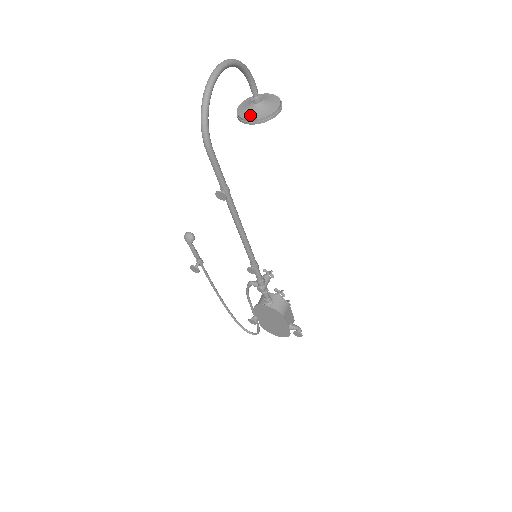
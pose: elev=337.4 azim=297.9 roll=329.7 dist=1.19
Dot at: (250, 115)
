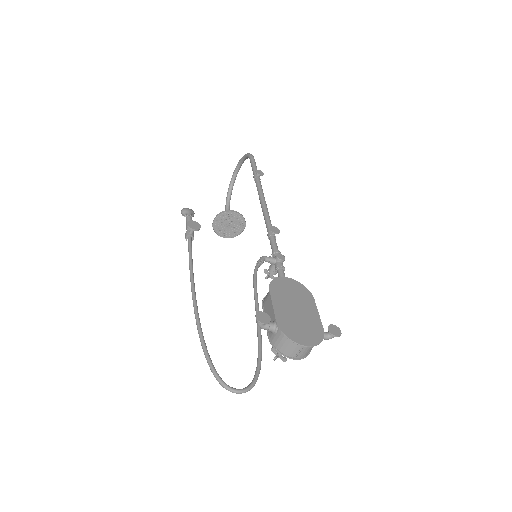
Dot at: (232, 213)
